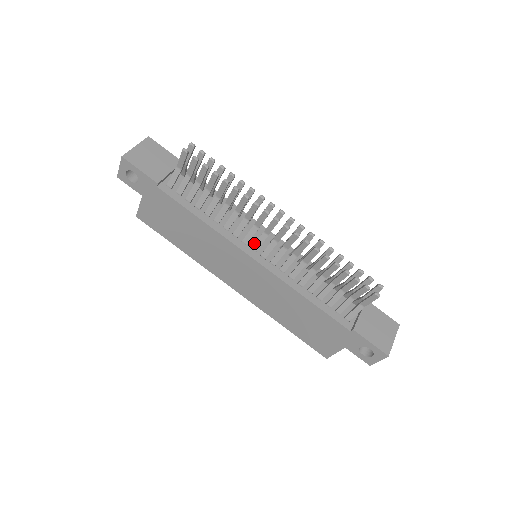
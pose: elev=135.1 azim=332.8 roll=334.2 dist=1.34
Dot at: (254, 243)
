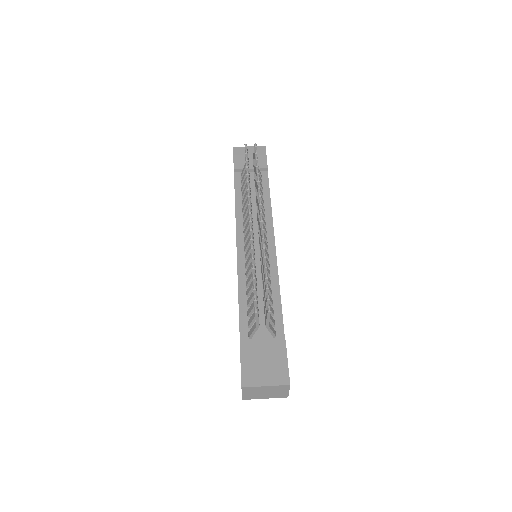
Dot at: occluded
